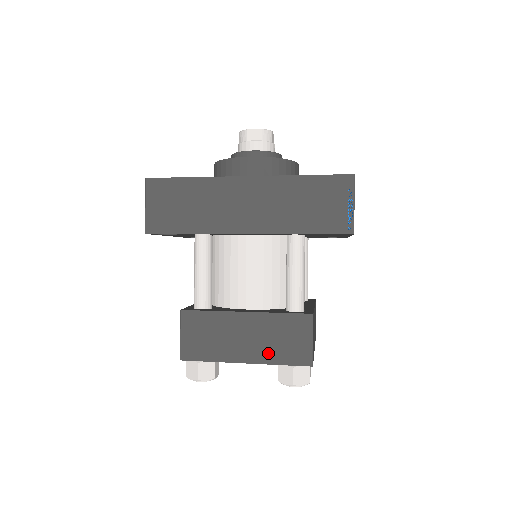
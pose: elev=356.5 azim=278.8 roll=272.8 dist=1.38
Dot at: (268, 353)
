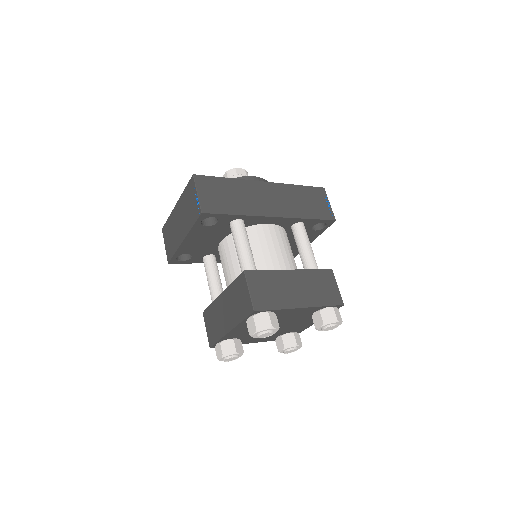
Dot at: (315, 298)
